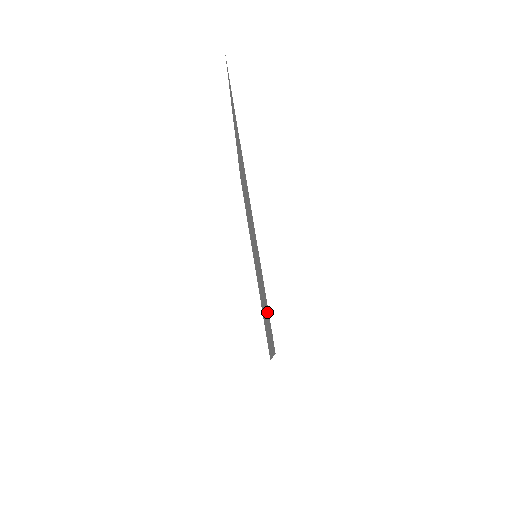
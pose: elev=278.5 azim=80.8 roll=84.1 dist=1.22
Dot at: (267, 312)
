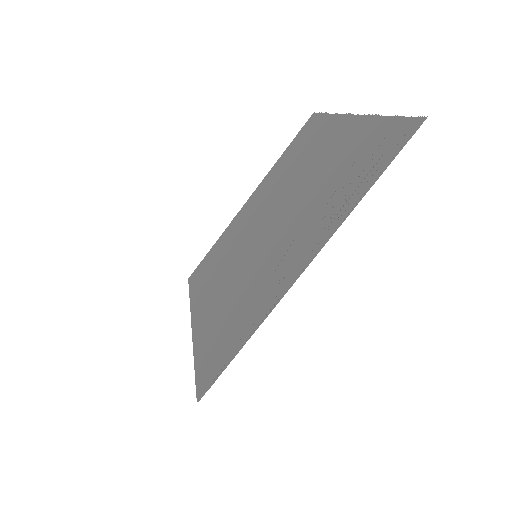
Dot at: (220, 349)
